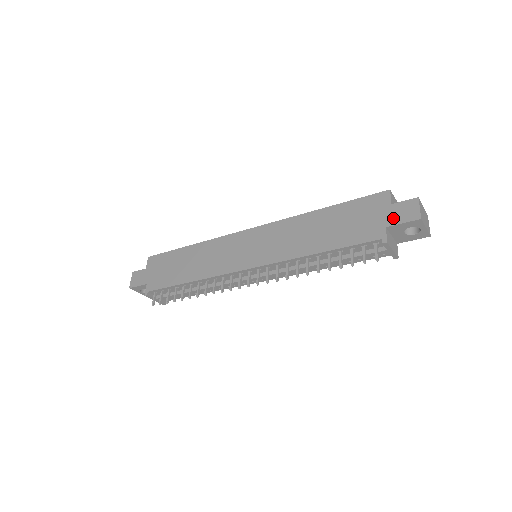
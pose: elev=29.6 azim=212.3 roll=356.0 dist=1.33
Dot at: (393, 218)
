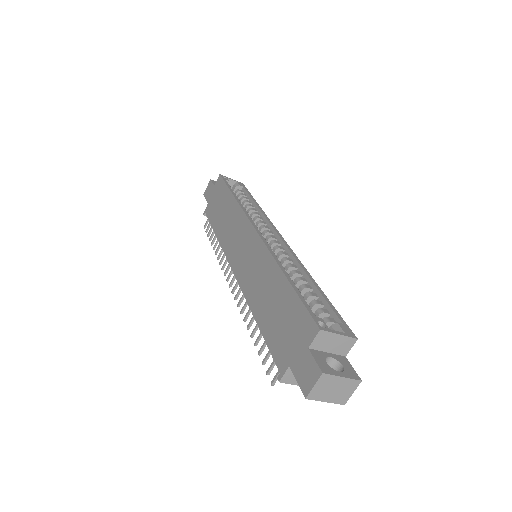
Dot at: (297, 365)
